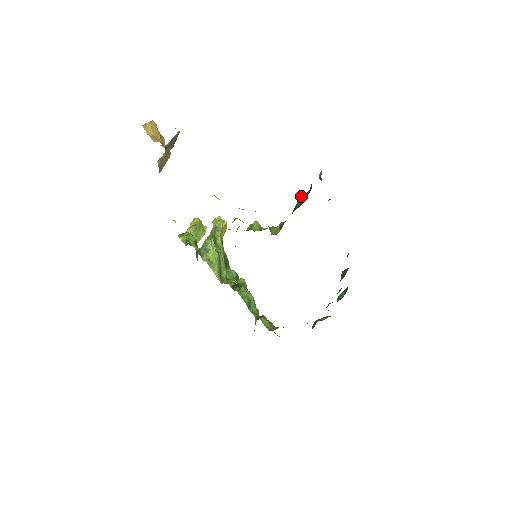
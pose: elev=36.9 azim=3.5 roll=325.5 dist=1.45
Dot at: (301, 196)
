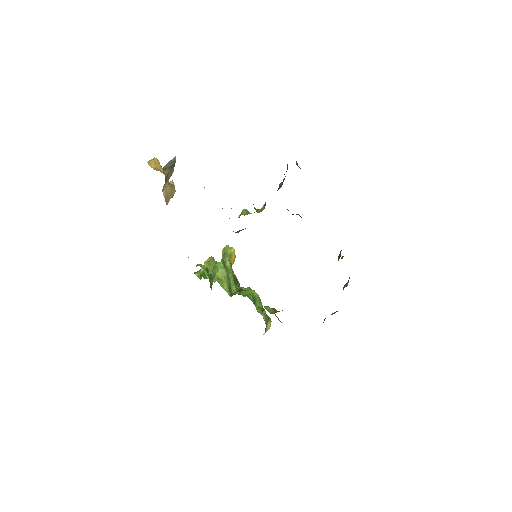
Dot at: occluded
